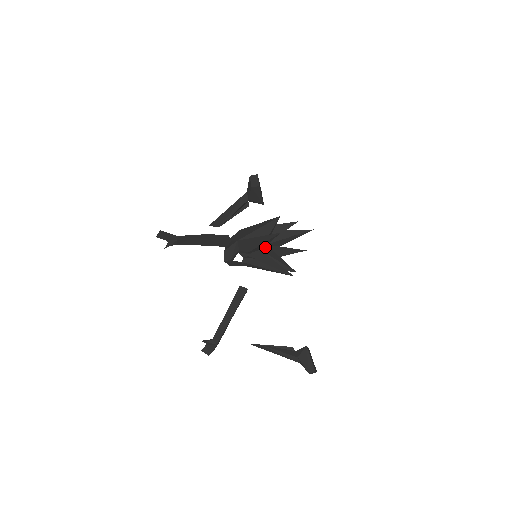
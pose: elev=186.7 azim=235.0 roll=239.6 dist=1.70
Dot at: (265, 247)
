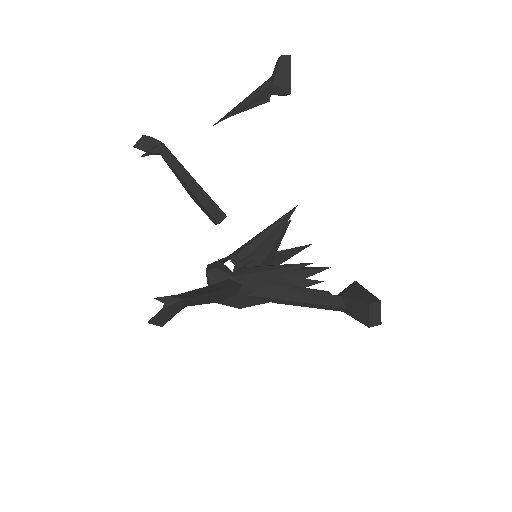
Dot at: occluded
